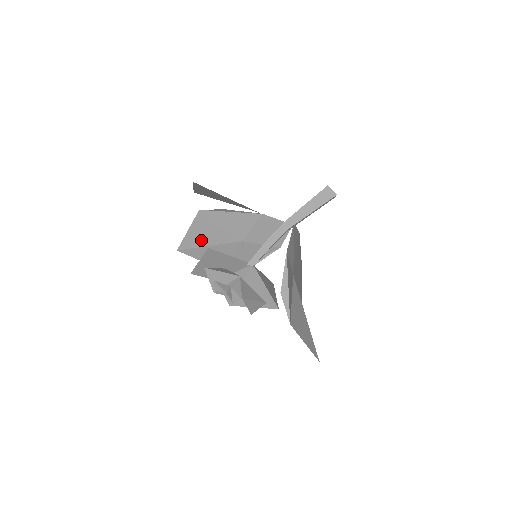
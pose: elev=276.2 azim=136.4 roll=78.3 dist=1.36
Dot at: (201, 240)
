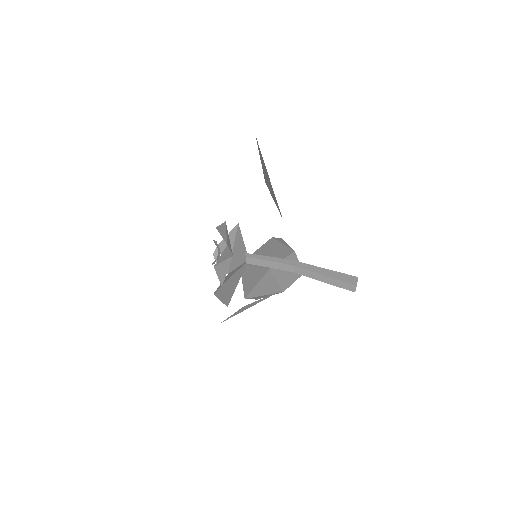
Dot at: occluded
